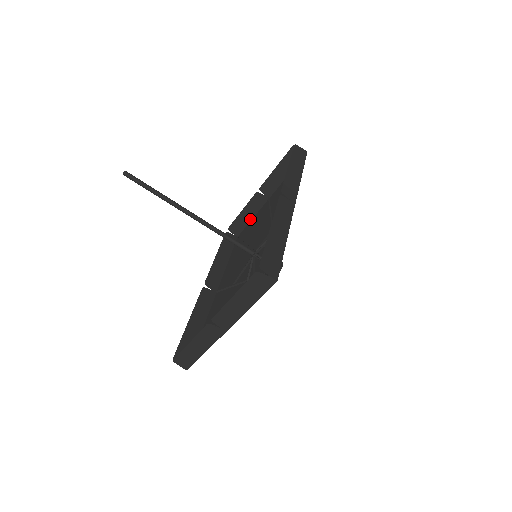
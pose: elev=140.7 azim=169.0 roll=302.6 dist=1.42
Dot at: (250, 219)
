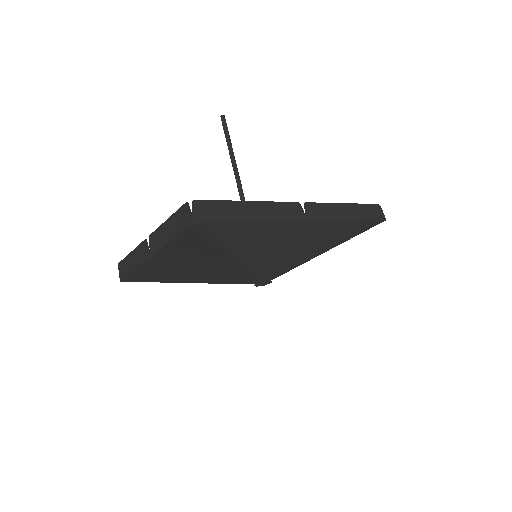
Dot at: occluded
